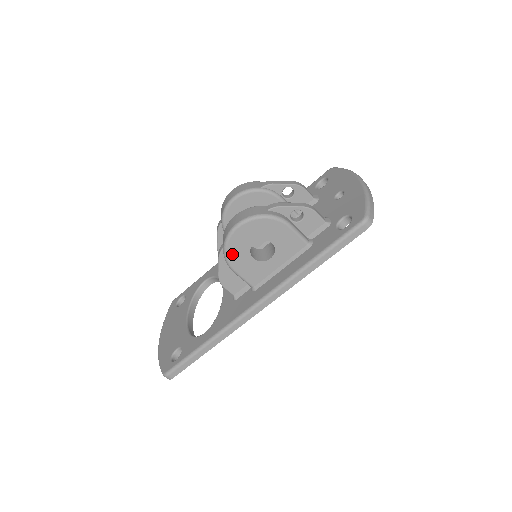
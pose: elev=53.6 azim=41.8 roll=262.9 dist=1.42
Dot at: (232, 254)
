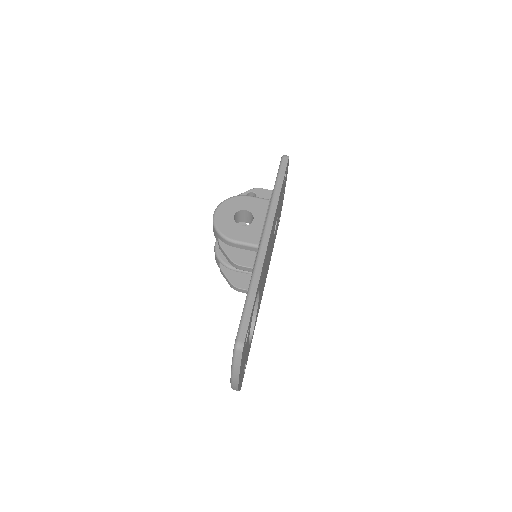
Dot at: (224, 230)
